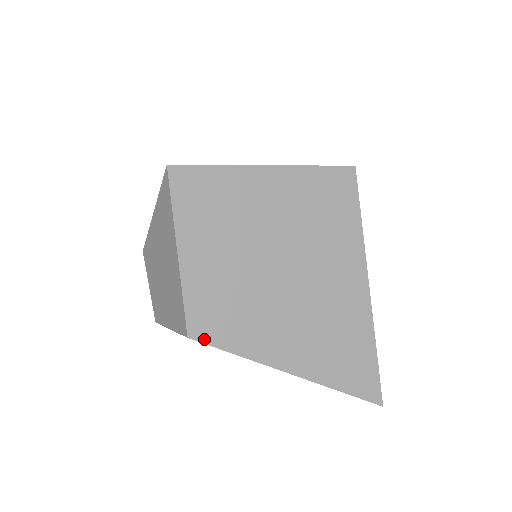
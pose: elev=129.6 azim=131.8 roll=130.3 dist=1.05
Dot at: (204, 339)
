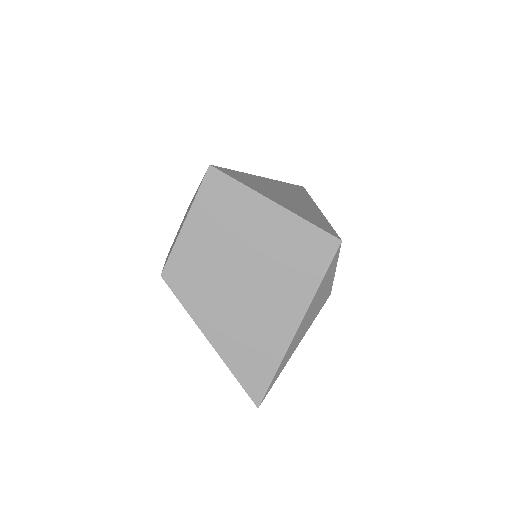
Dot at: (170, 283)
